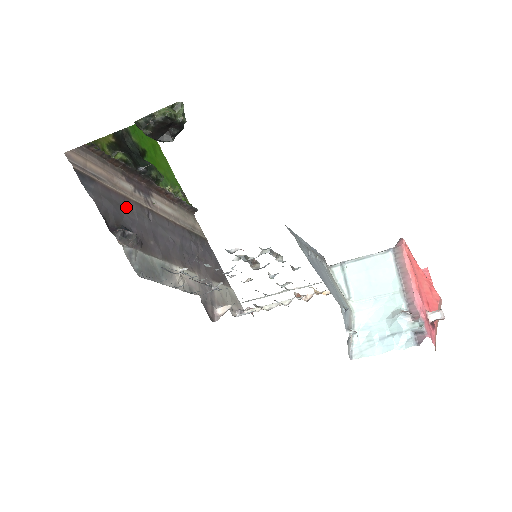
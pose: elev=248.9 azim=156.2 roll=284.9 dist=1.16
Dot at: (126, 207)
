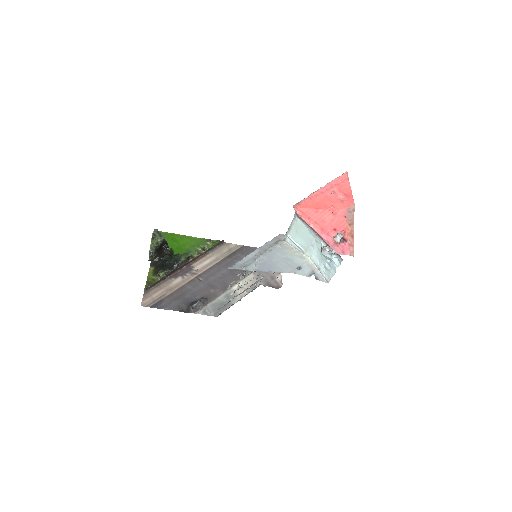
Dot at: (185, 291)
